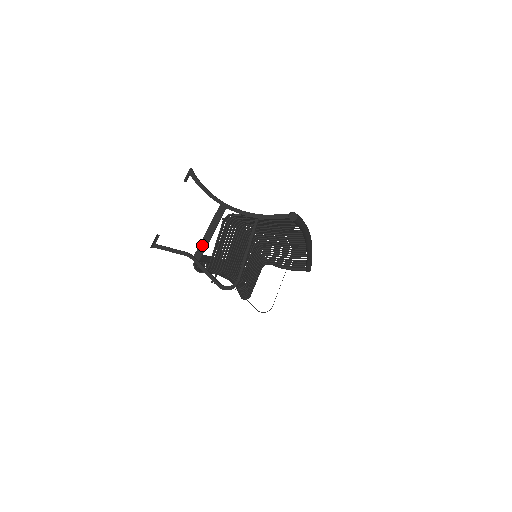
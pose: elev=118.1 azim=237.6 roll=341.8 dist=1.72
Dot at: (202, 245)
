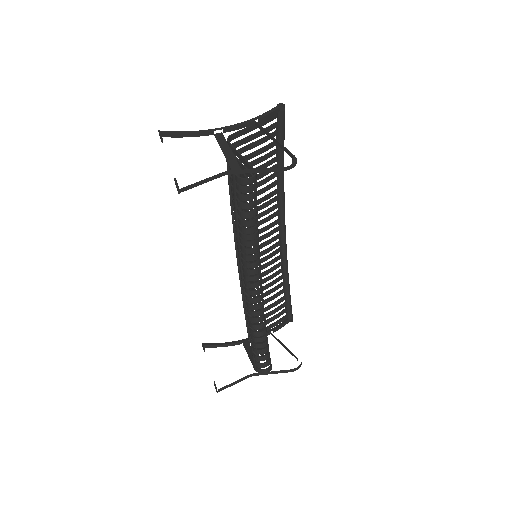
Dot at: (230, 160)
